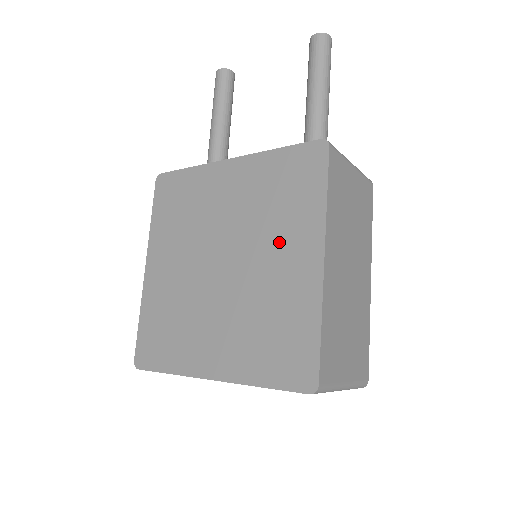
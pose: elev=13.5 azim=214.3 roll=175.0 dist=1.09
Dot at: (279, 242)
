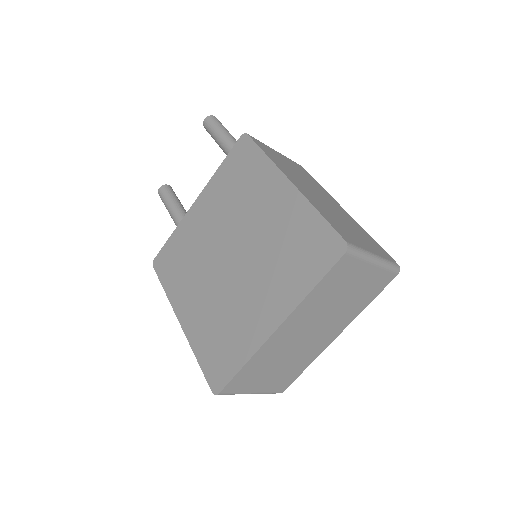
Dot at: (257, 204)
